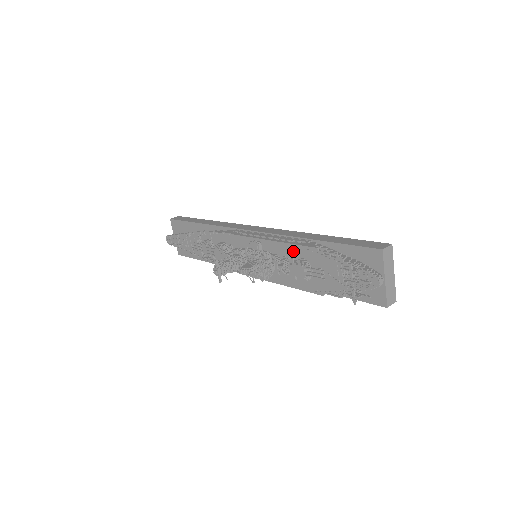
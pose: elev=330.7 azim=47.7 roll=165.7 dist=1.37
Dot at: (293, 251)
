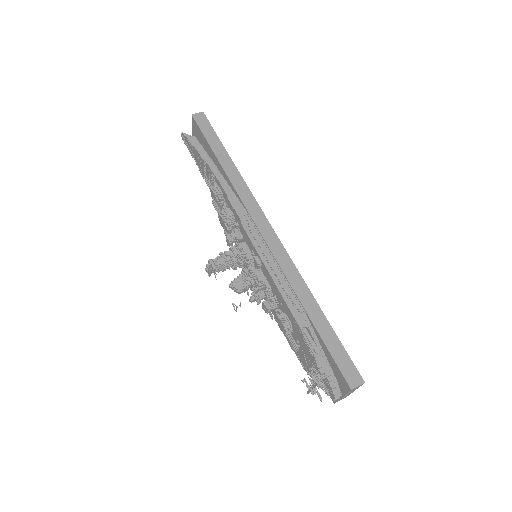
Dot at: (284, 306)
